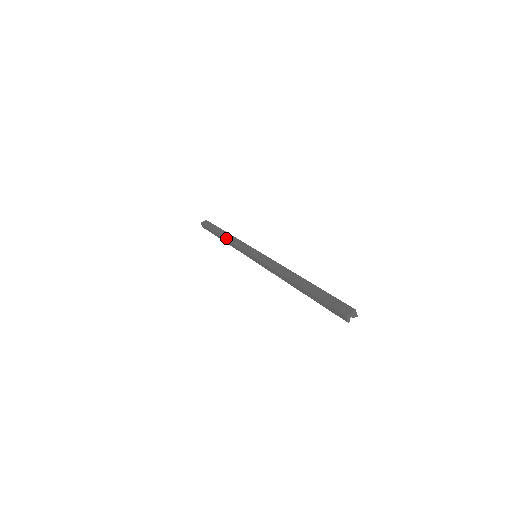
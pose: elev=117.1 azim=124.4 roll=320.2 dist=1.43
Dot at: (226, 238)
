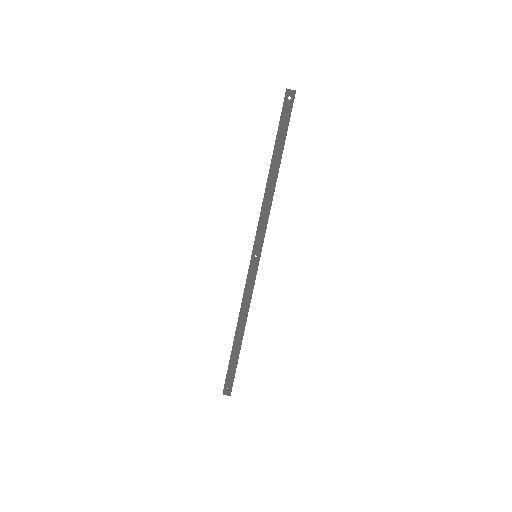
Dot at: (267, 186)
